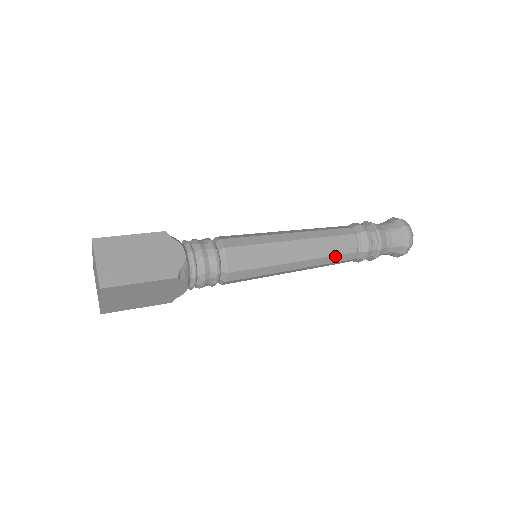
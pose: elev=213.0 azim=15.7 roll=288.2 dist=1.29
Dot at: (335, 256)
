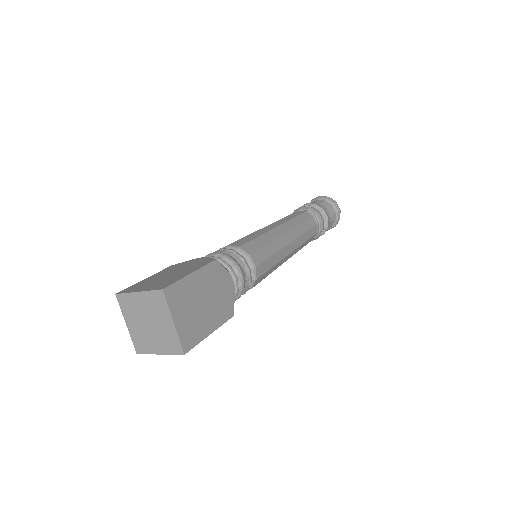
Dot at: (303, 223)
